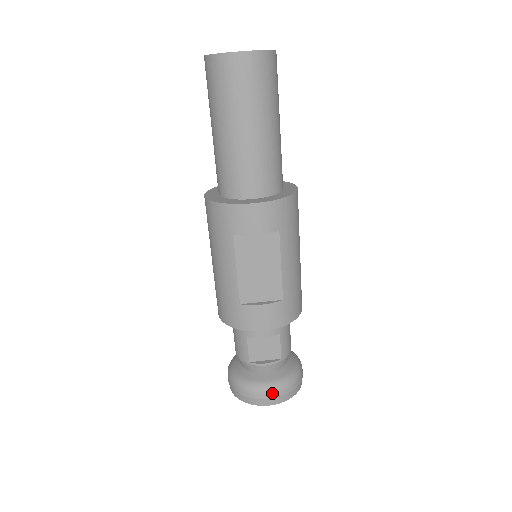
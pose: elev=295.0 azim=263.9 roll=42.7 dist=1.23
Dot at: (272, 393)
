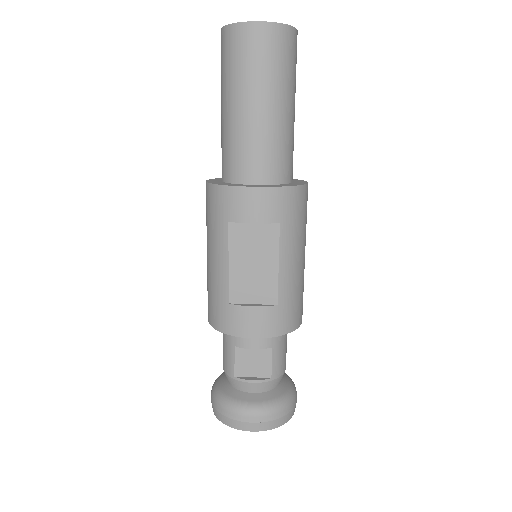
Dot at: (255, 416)
